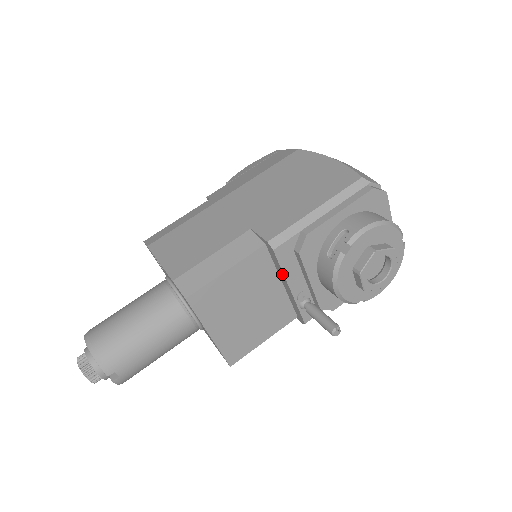
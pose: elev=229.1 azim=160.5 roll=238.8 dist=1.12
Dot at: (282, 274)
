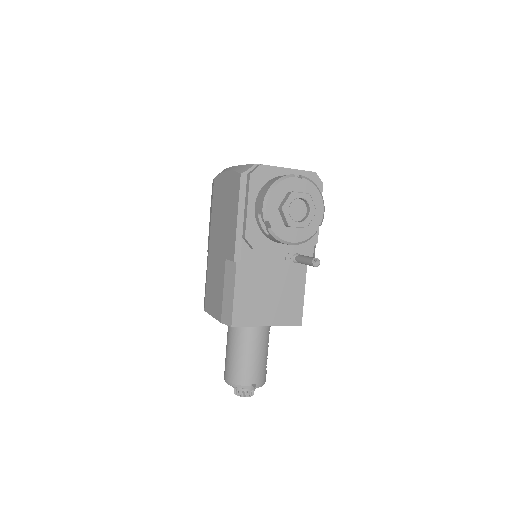
Dot at: occluded
